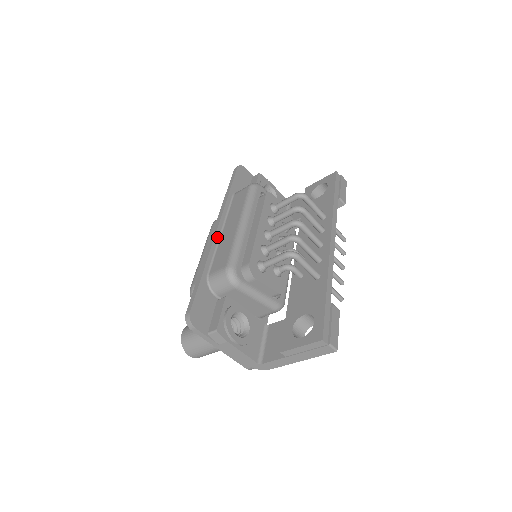
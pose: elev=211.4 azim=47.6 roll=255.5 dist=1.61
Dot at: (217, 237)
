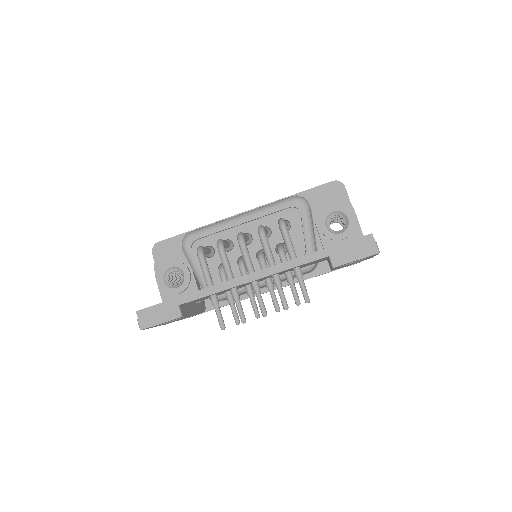
Dot at: occluded
